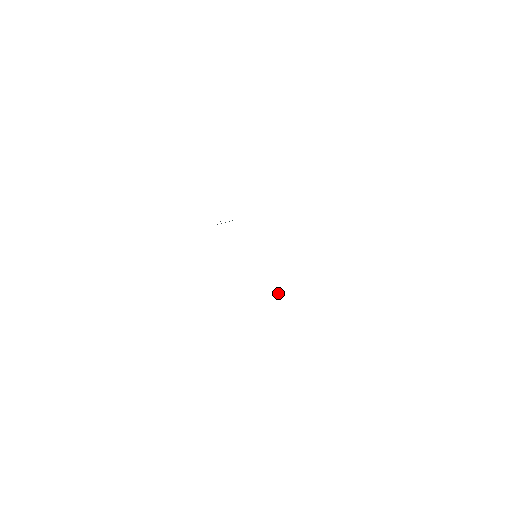
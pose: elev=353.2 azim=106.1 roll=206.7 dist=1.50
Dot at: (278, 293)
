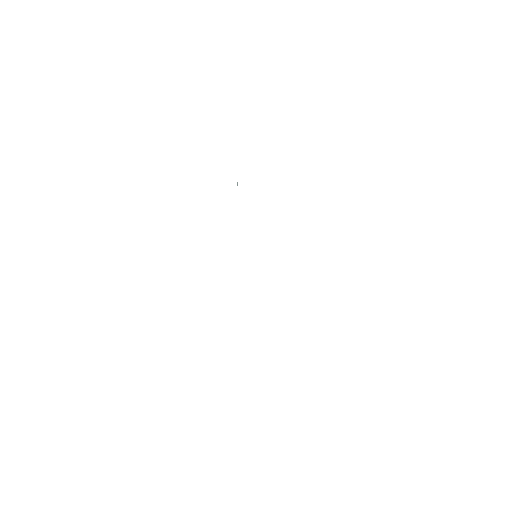
Dot at: occluded
